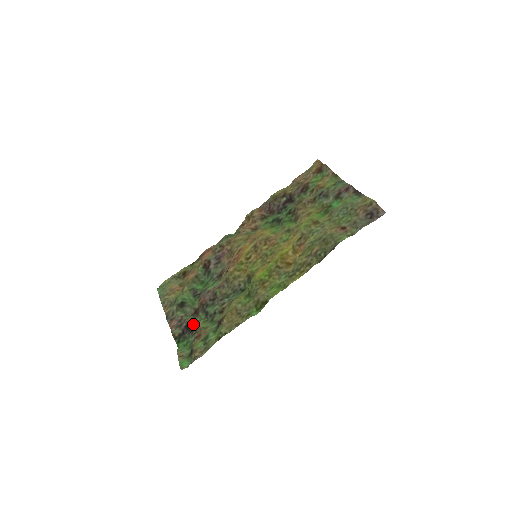
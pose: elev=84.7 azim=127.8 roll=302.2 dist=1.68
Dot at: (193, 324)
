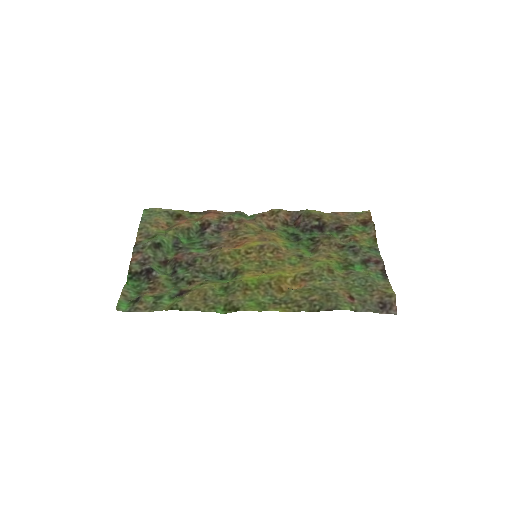
Dot at: (156, 273)
